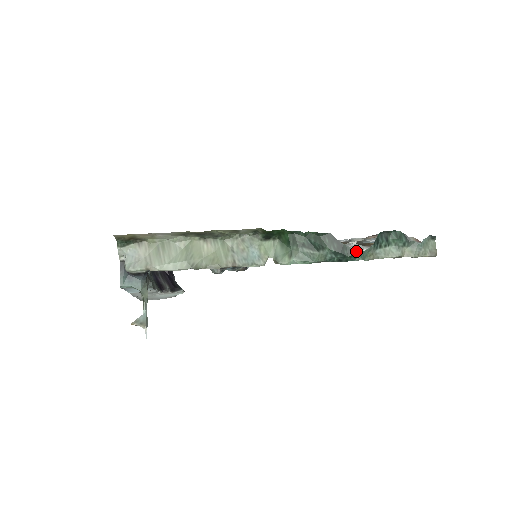
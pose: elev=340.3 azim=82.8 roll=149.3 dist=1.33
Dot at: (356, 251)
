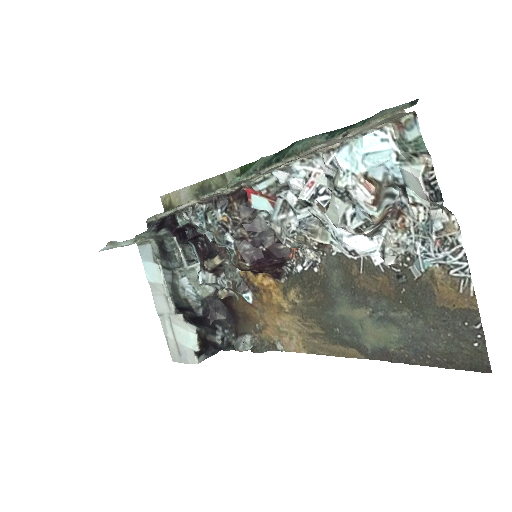
Dot at: (328, 185)
